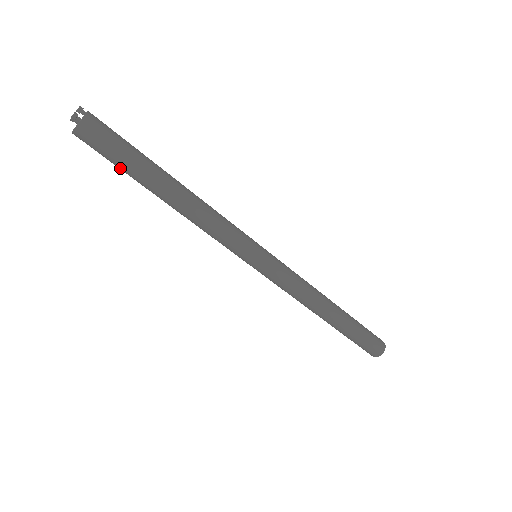
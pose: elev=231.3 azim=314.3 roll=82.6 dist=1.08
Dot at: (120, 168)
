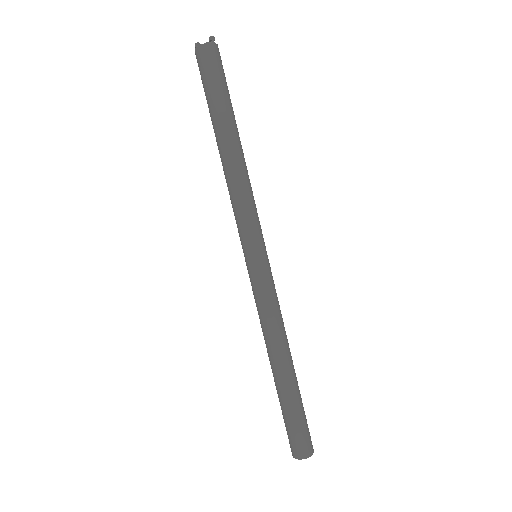
Dot at: (214, 95)
